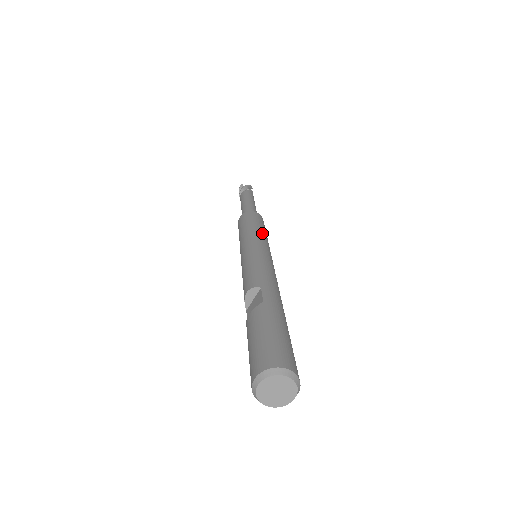
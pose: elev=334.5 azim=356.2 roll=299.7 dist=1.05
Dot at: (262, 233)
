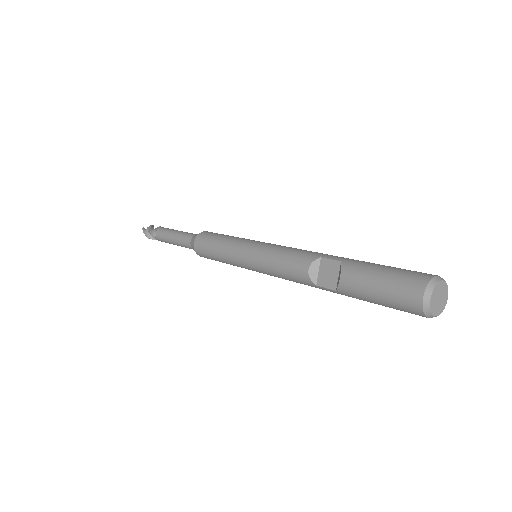
Dot at: (241, 238)
